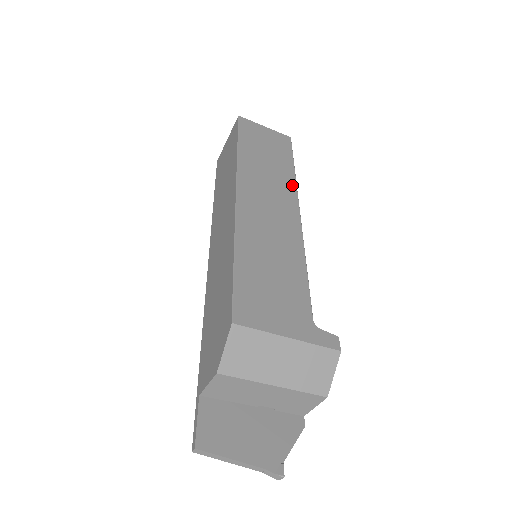
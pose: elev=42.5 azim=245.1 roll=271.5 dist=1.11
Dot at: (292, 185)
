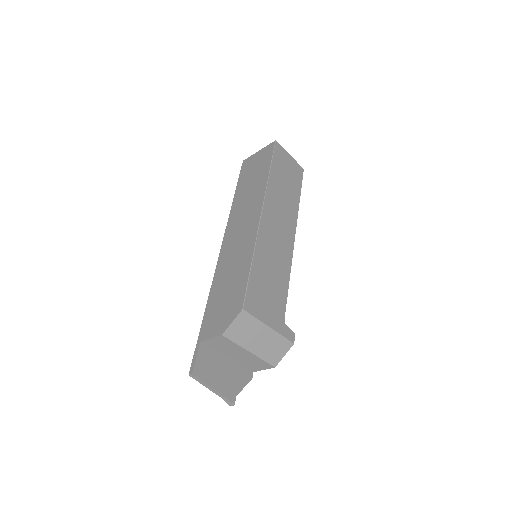
Dot at: (296, 213)
